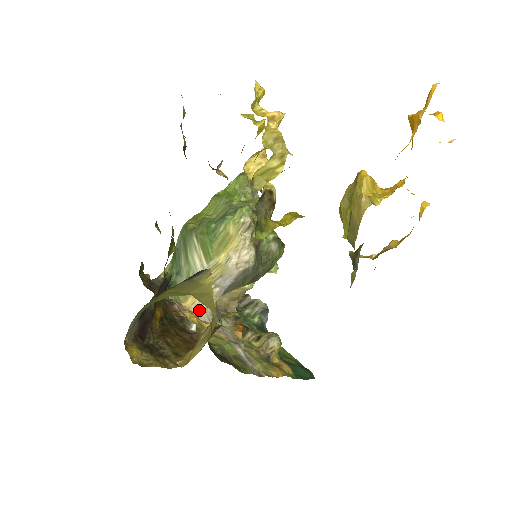
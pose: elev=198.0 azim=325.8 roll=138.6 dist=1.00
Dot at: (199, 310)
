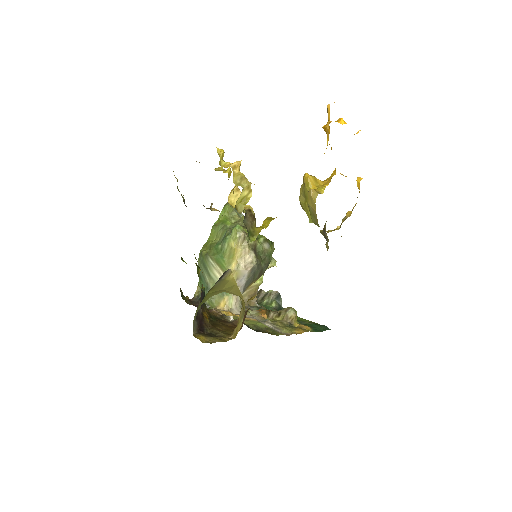
Dot at: (231, 308)
